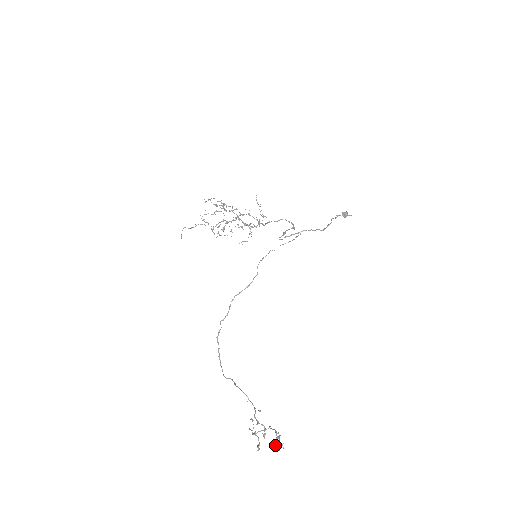
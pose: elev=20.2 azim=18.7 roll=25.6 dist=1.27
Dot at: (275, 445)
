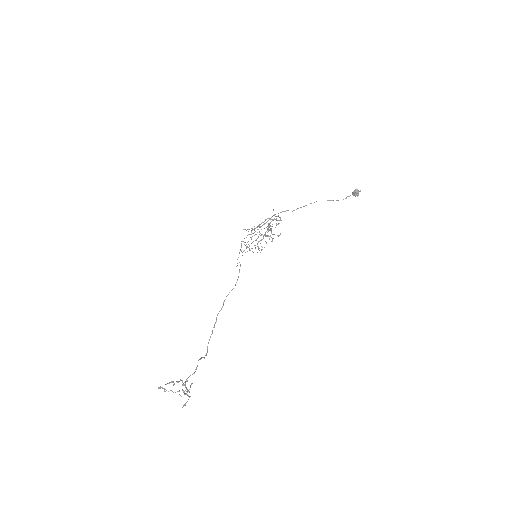
Dot at: (160, 386)
